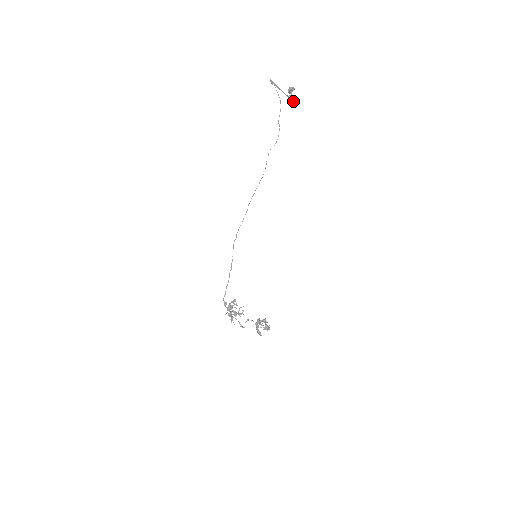
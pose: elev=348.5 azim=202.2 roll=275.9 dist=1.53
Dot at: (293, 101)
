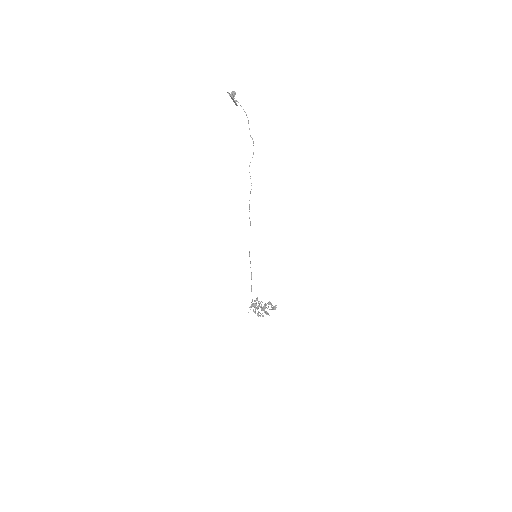
Dot at: (237, 105)
